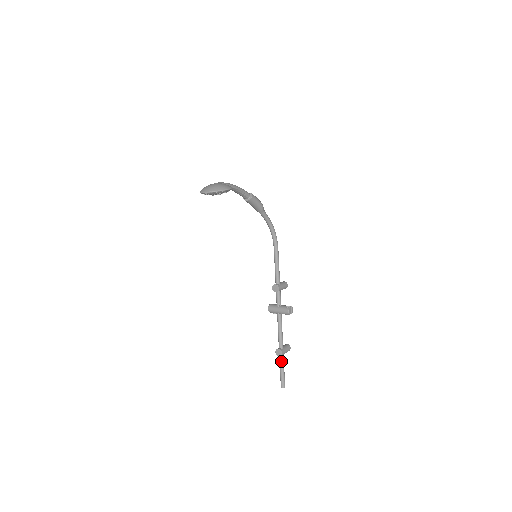
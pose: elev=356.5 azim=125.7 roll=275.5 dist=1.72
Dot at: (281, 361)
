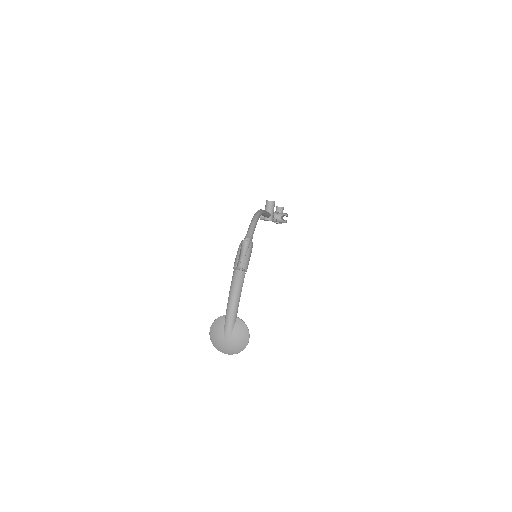
Dot at: occluded
